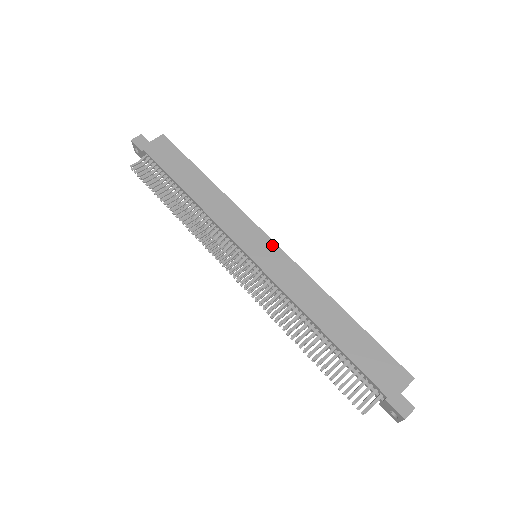
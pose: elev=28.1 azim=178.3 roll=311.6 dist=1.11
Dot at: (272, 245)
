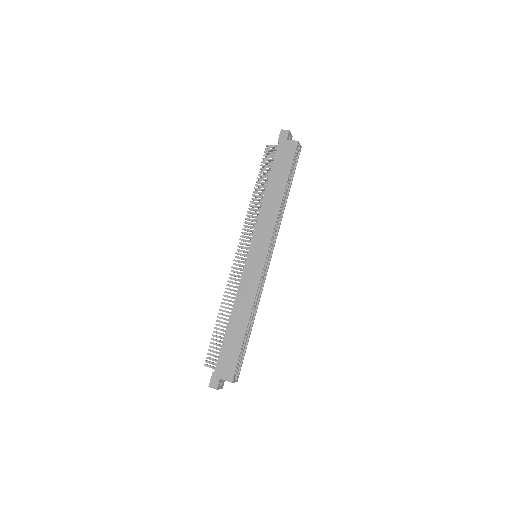
Dot at: (263, 260)
